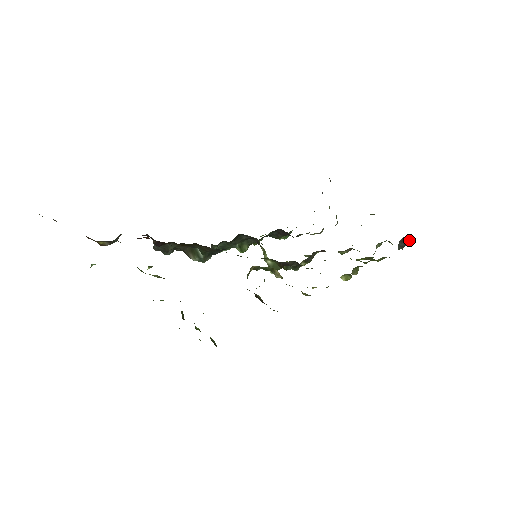
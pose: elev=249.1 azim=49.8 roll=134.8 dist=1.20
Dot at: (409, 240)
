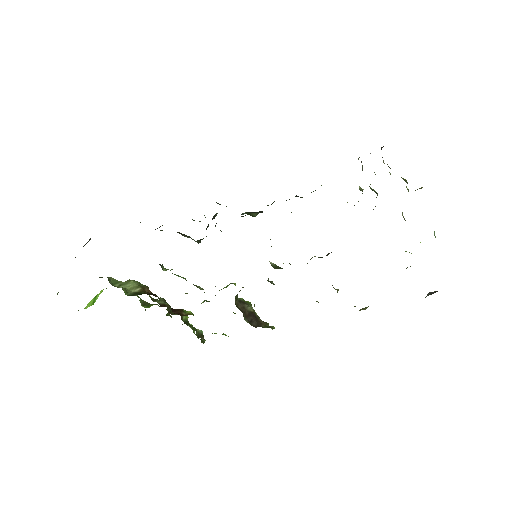
Dot at: occluded
